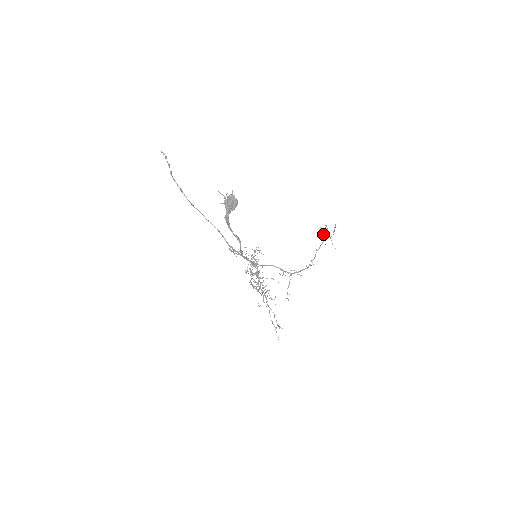
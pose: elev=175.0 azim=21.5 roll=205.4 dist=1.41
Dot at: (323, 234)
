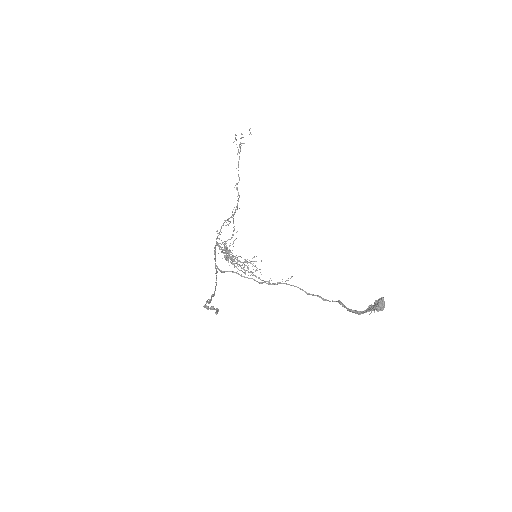
Dot at: occluded
